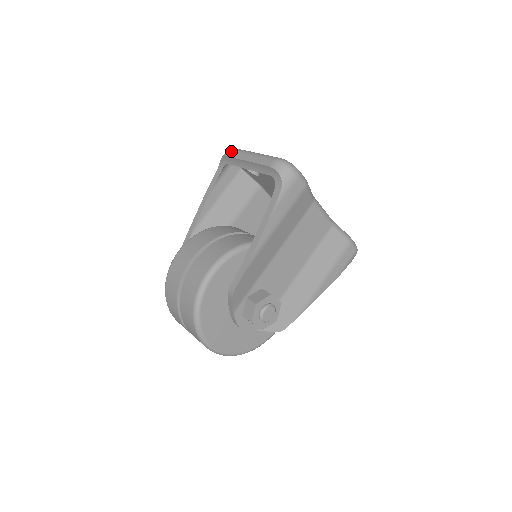
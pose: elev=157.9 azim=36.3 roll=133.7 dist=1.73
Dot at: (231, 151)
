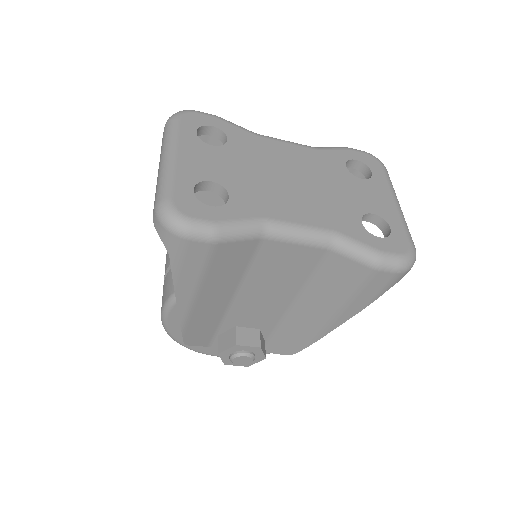
Dot at: occluded
